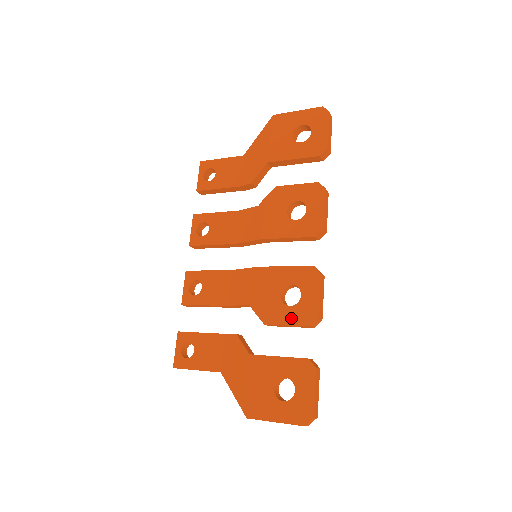
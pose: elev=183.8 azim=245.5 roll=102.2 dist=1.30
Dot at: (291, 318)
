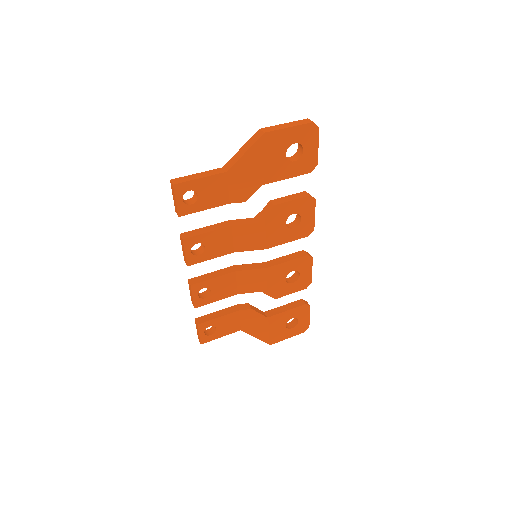
Dot at: (294, 289)
